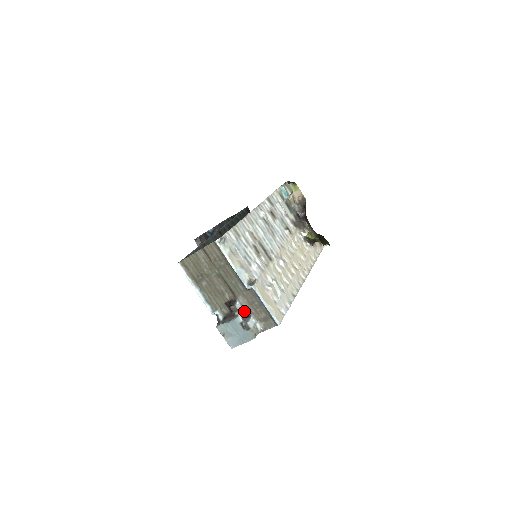
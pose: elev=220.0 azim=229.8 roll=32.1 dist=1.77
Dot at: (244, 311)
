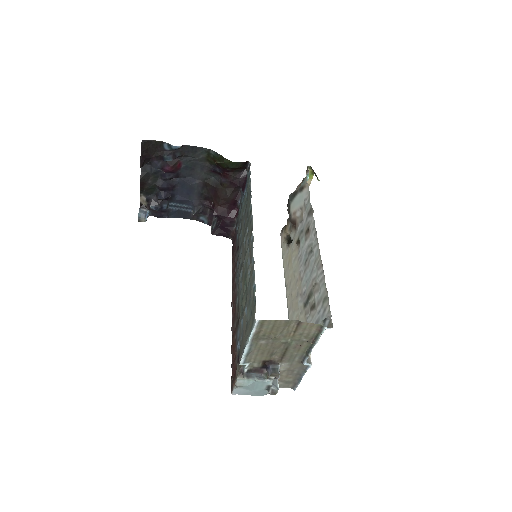
Dot at: occluded
